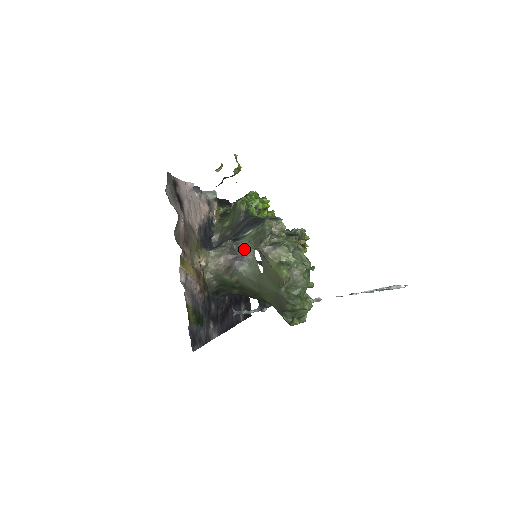
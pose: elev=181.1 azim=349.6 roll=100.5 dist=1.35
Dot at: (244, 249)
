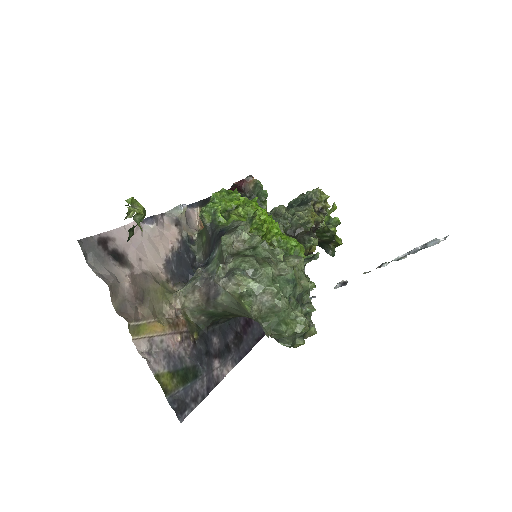
Dot at: occluded
